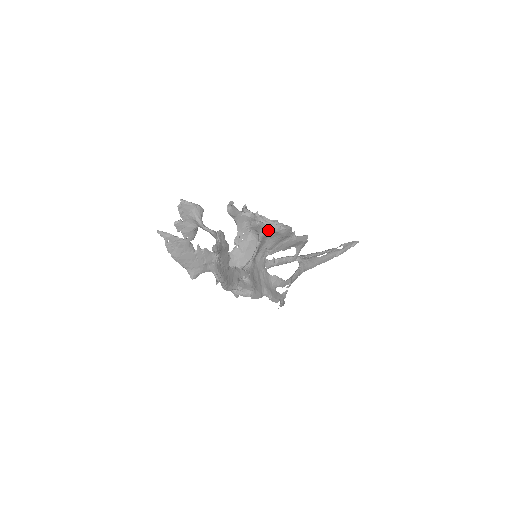
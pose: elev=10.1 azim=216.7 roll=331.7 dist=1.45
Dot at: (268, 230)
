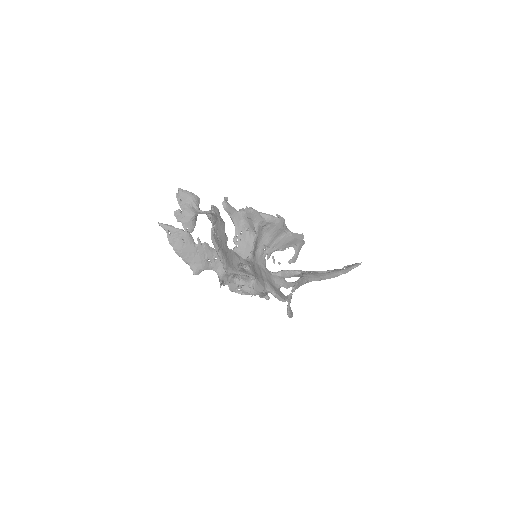
Dot at: (262, 219)
